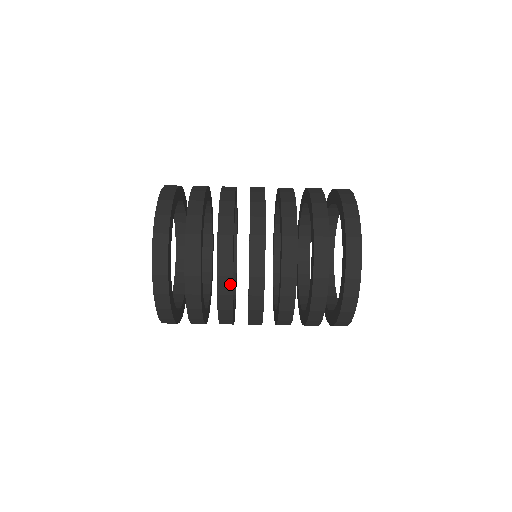
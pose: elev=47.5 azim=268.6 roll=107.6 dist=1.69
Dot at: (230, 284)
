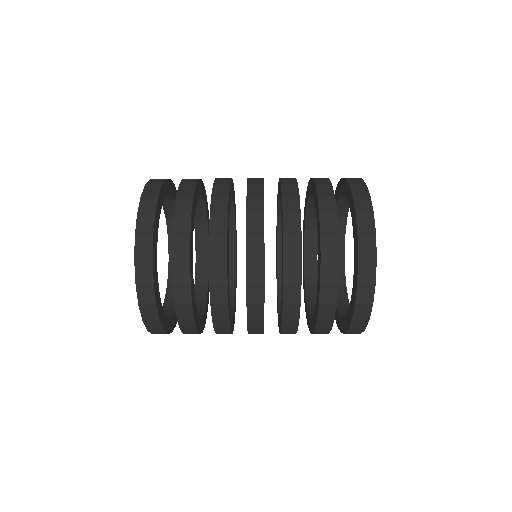
Dot at: (224, 269)
